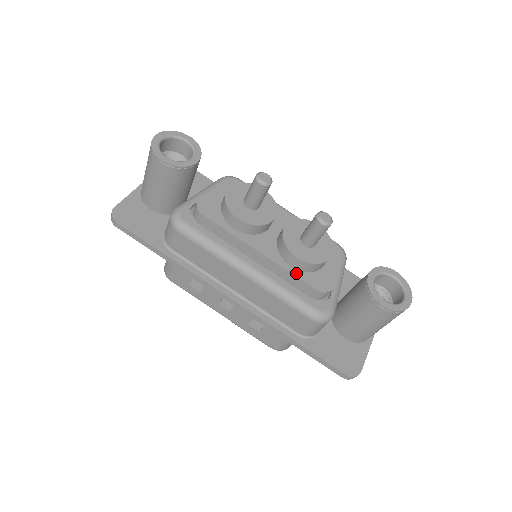
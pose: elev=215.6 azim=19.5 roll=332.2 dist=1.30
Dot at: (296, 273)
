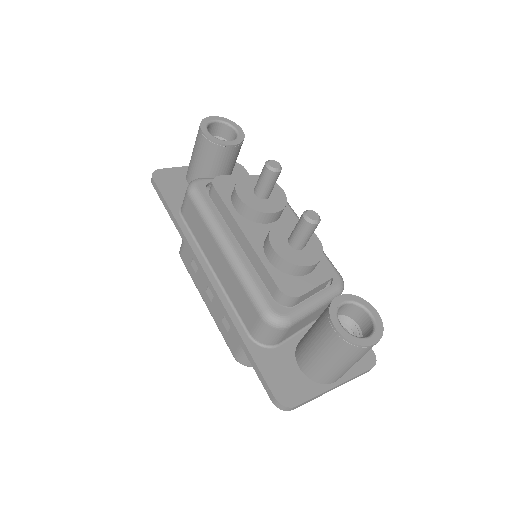
Dot at: (268, 266)
